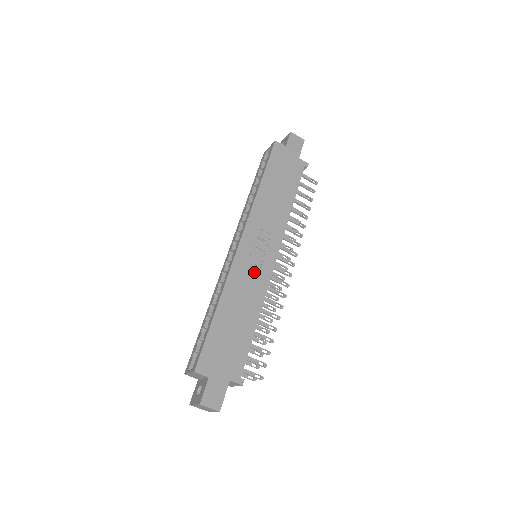
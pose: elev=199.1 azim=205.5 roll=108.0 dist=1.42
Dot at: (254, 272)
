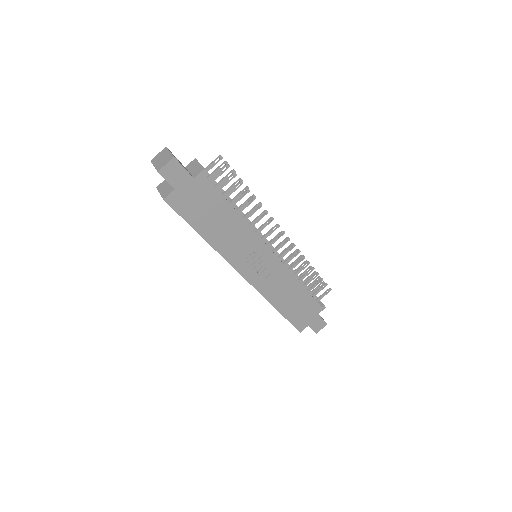
Dot at: (271, 275)
